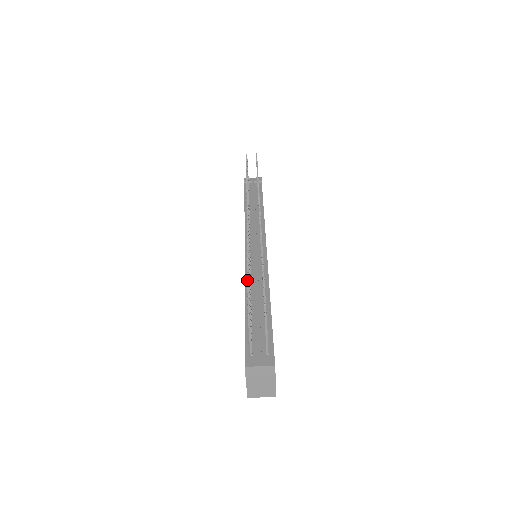
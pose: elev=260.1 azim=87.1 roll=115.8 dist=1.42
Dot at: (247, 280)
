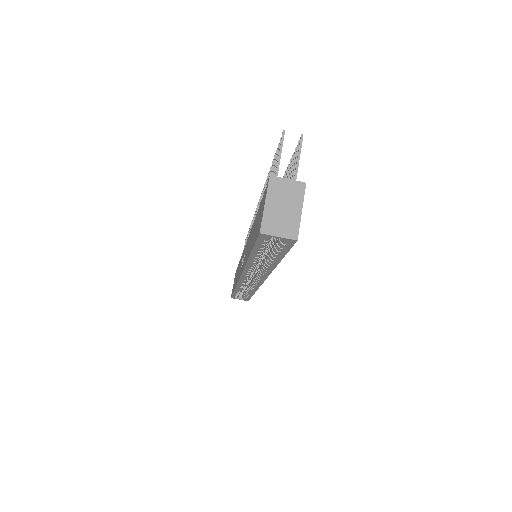
Dot at: (274, 155)
